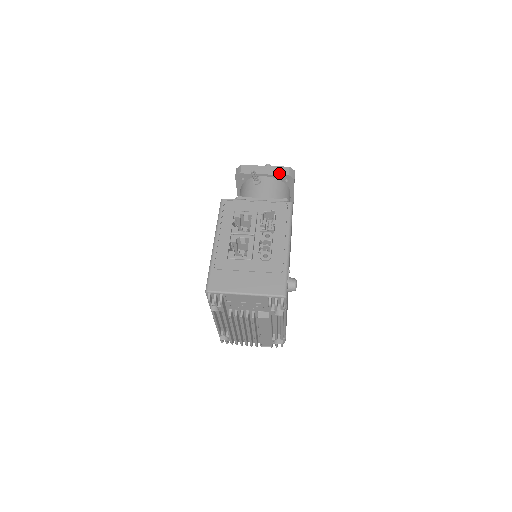
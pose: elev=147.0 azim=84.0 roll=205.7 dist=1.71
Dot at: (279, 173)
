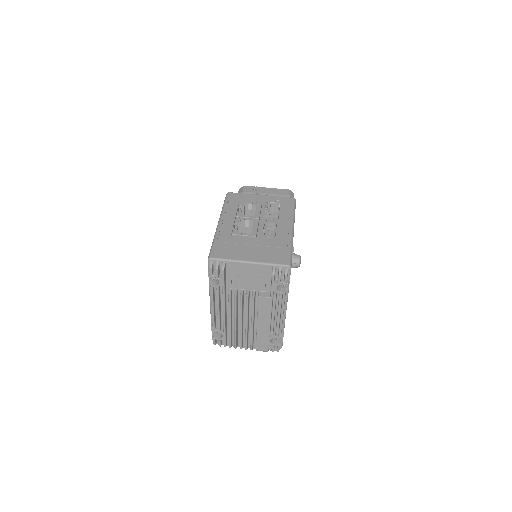
Dot at: (280, 193)
